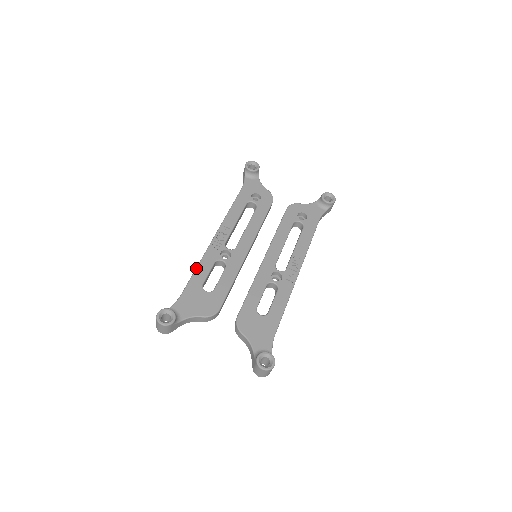
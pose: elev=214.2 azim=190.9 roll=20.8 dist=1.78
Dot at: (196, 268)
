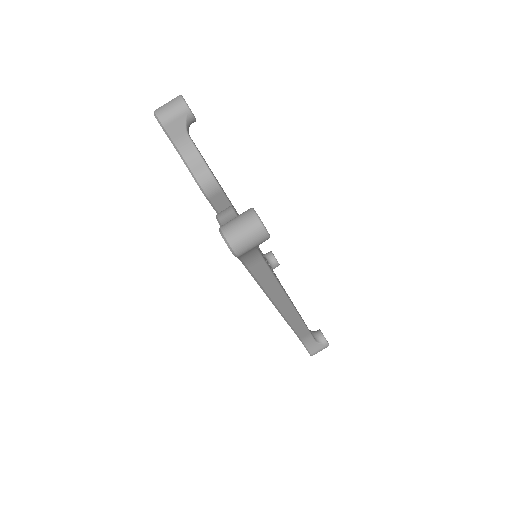
Dot at: occluded
